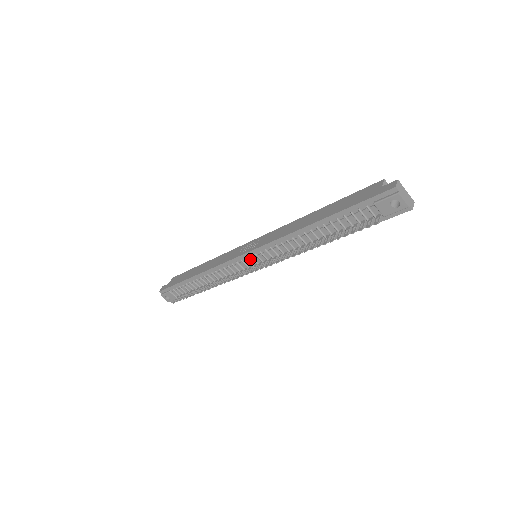
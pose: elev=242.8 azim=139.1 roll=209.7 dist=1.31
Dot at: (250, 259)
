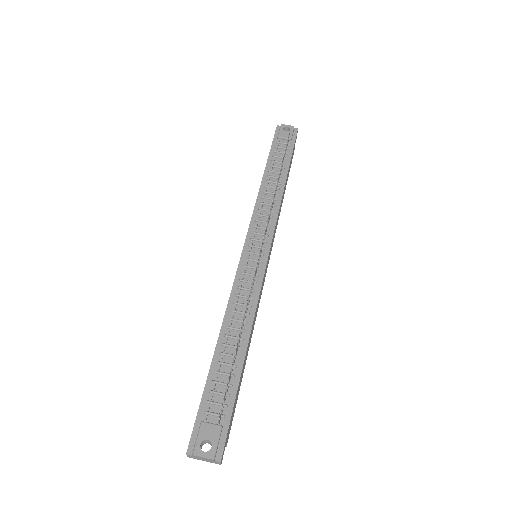
Dot at: (252, 251)
